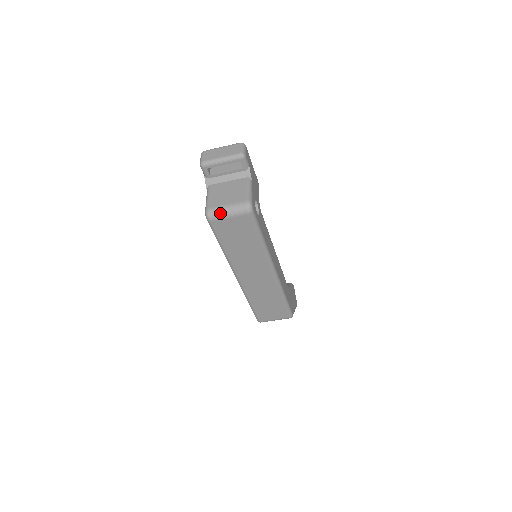
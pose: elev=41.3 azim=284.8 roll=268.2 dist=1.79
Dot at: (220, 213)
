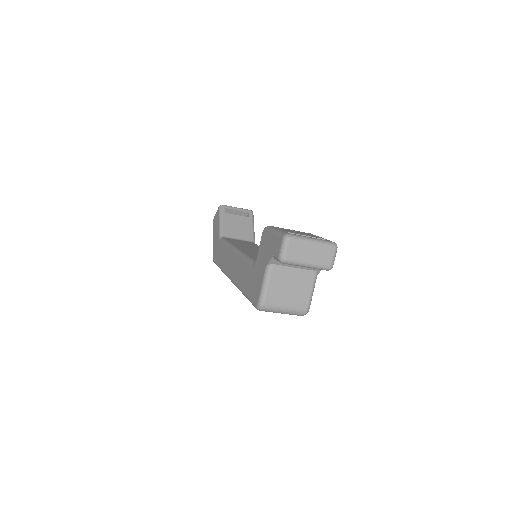
Dot at: (274, 311)
